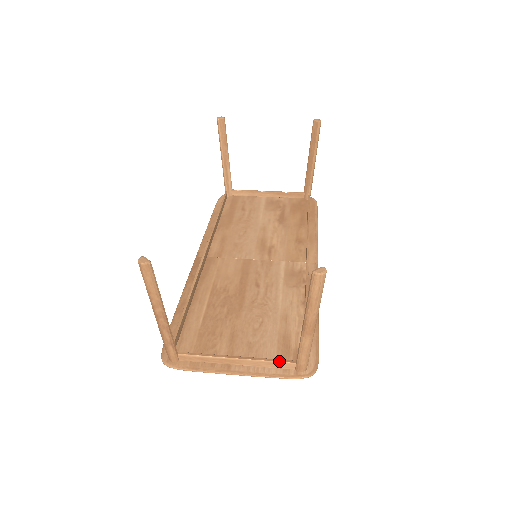
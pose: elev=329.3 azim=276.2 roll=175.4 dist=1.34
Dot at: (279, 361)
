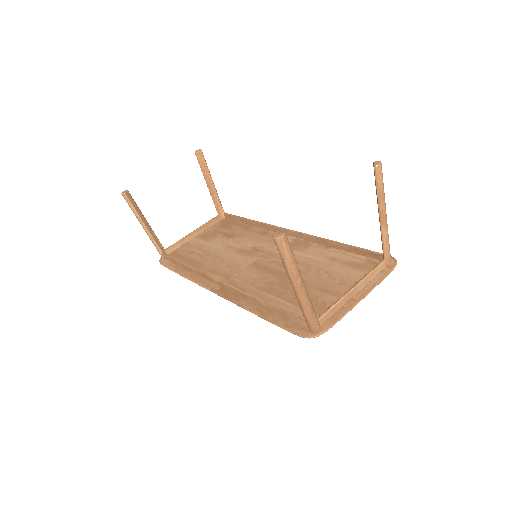
Dot at: (375, 267)
